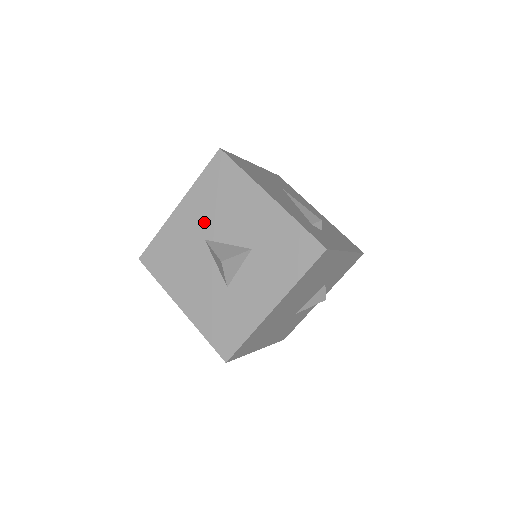
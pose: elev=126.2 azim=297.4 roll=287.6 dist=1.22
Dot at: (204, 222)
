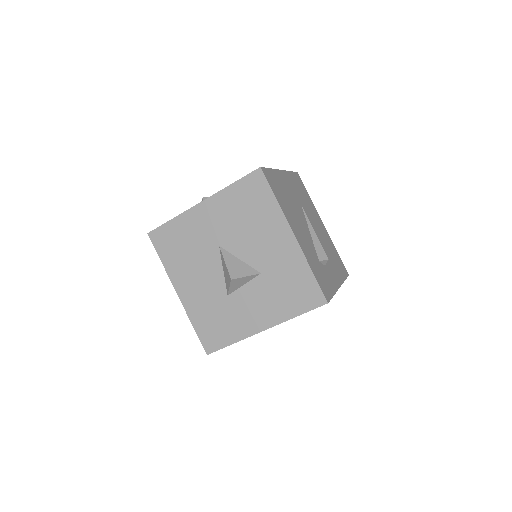
Dot at: (223, 229)
